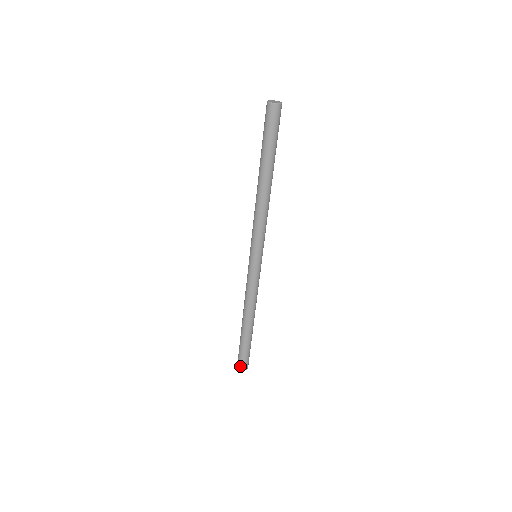
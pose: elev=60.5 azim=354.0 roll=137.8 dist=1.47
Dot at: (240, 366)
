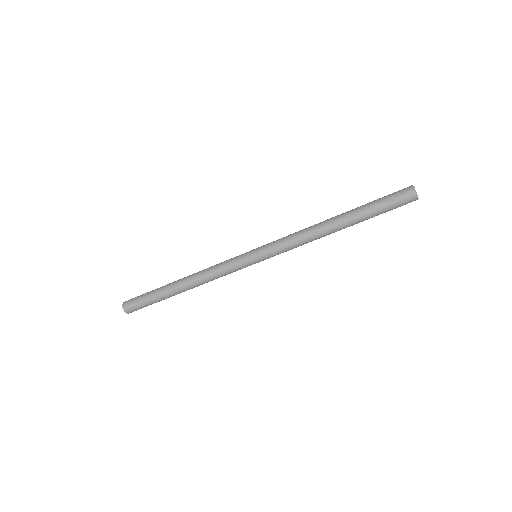
Dot at: (127, 303)
